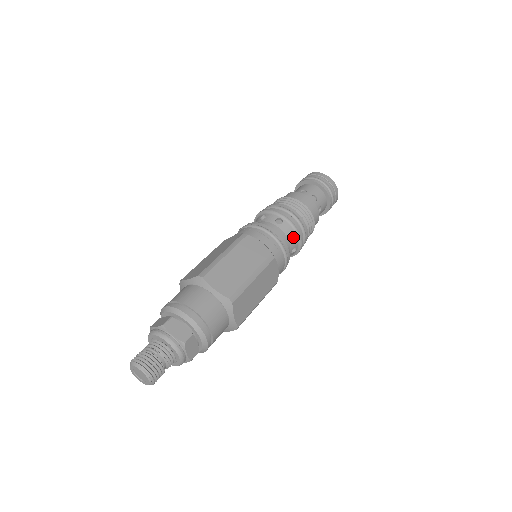
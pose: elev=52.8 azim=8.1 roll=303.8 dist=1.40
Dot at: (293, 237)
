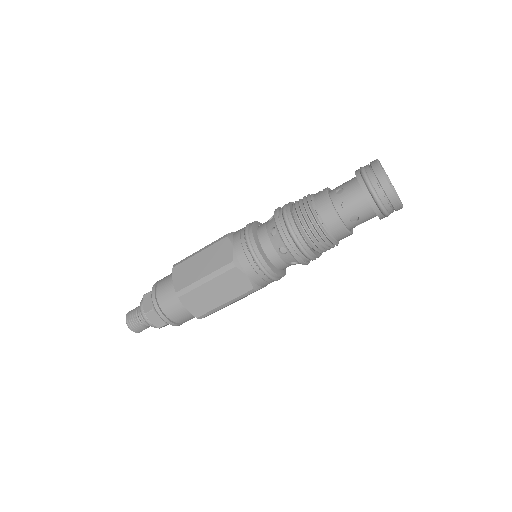
Dot at: (296, 262)
